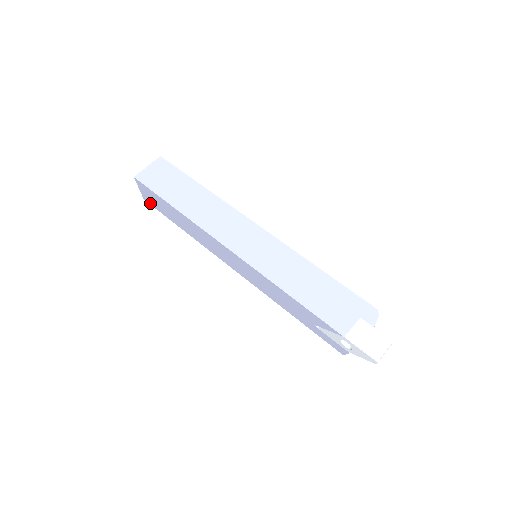
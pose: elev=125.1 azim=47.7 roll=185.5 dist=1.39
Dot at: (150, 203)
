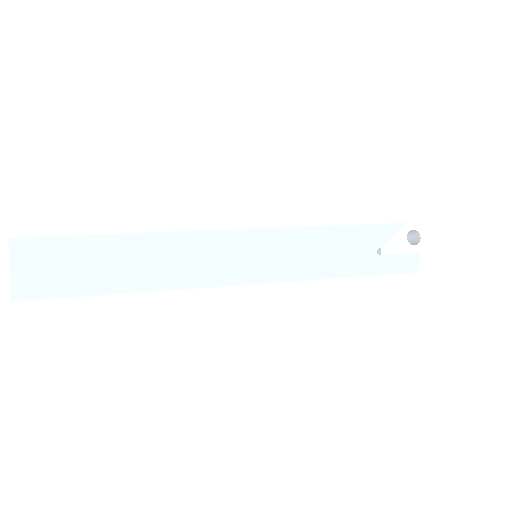
Dot at: (34, 294)
